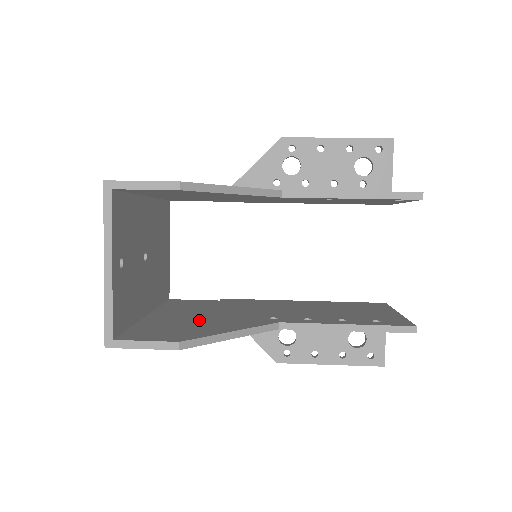
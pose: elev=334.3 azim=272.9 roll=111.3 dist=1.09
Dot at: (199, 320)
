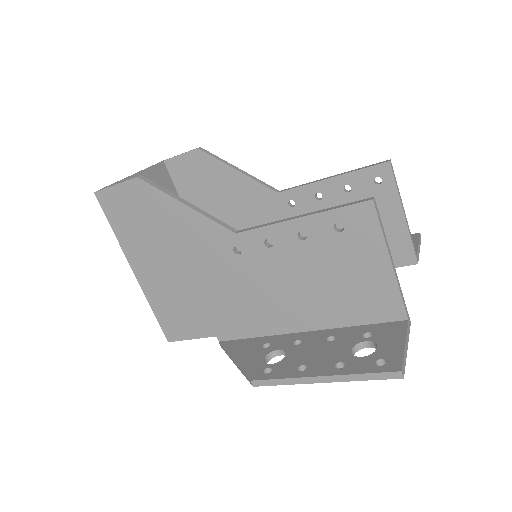
Dot at: occluded
